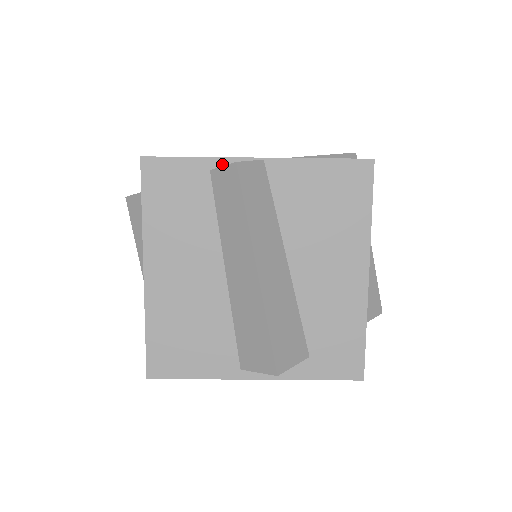
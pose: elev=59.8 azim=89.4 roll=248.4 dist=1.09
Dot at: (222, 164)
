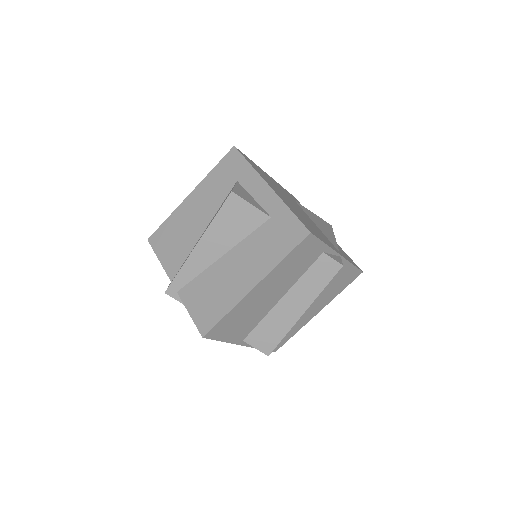
Dot at: (329, 252)
